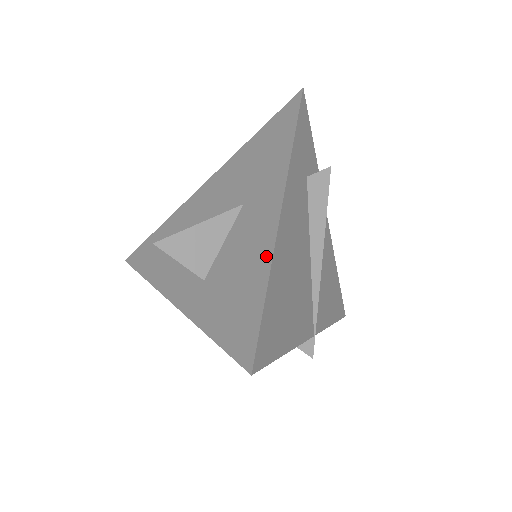
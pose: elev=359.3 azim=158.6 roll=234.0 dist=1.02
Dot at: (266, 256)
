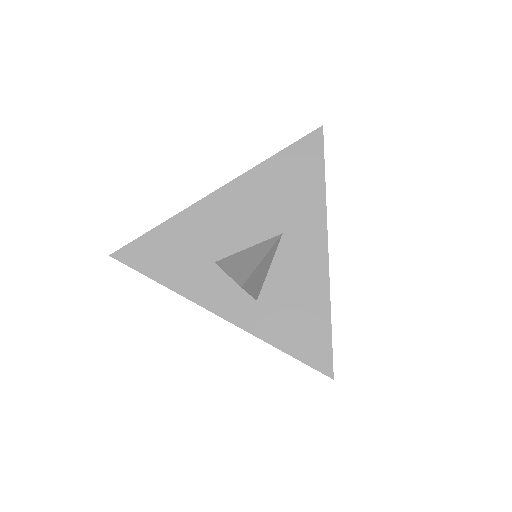
Dot at: (323, 291)
